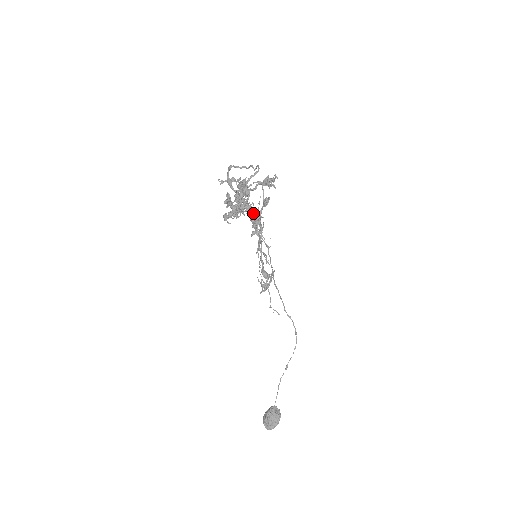
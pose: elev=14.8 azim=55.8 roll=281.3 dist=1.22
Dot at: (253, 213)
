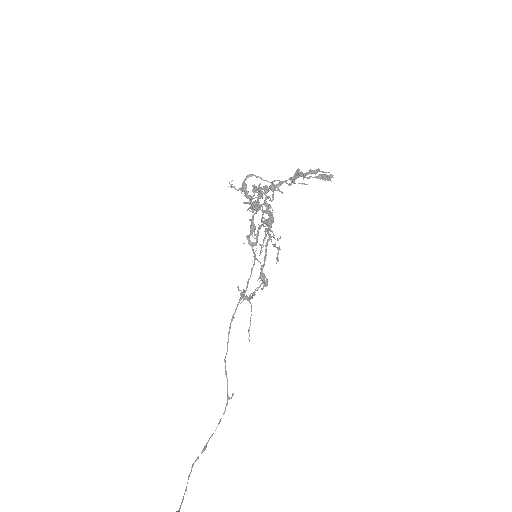
Dot at: (271, 213)
